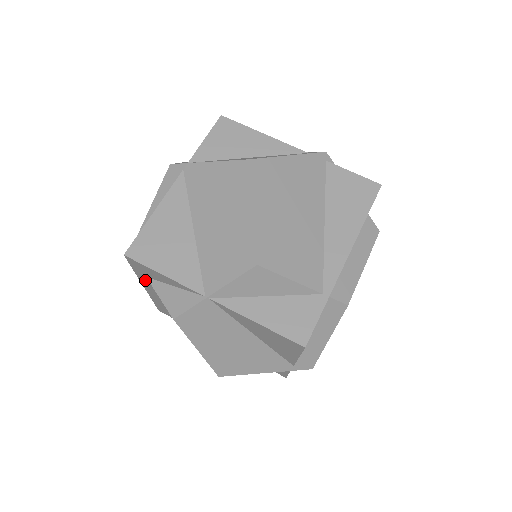
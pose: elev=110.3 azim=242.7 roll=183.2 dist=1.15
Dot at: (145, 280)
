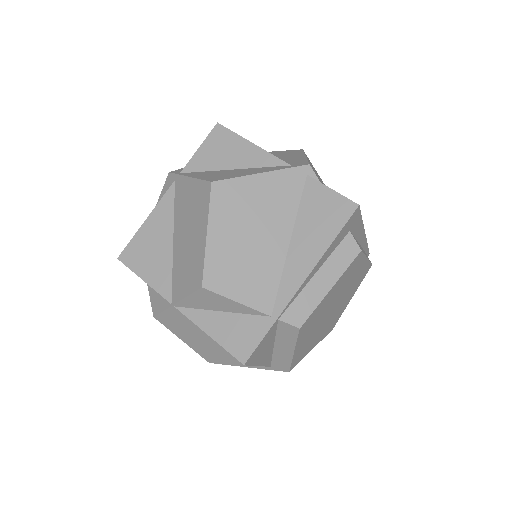
Dot at: occluded
